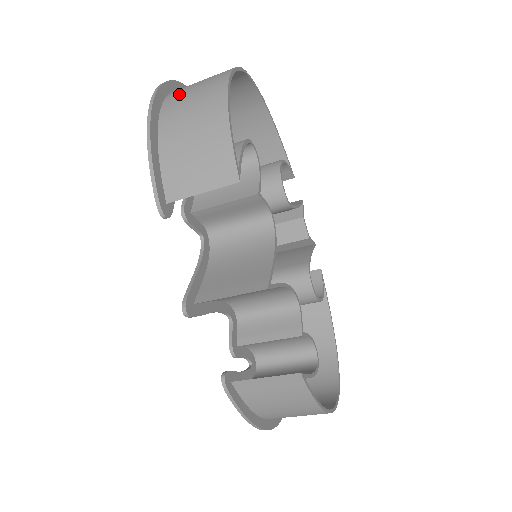
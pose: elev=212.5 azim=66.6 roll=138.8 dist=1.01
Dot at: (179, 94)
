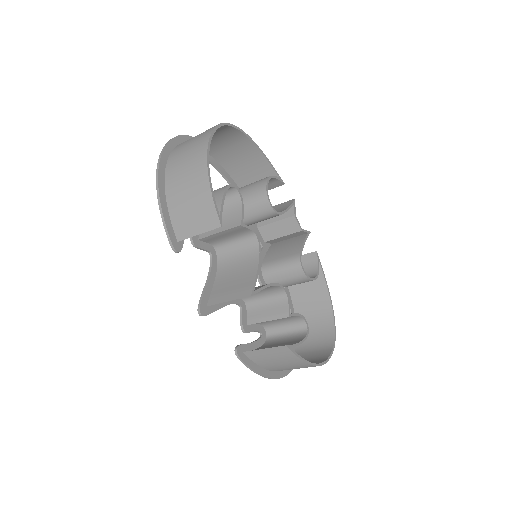
Dot at: (177, 156)
